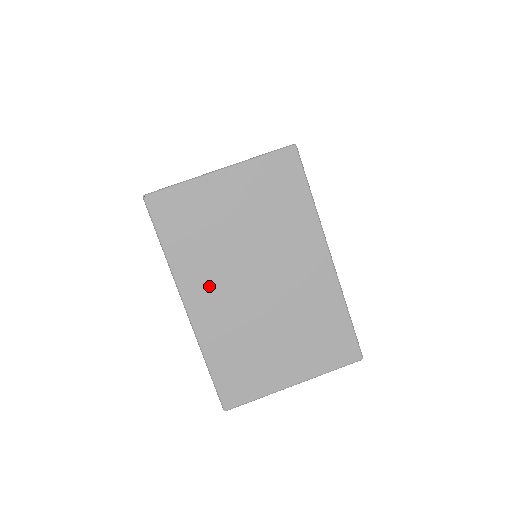
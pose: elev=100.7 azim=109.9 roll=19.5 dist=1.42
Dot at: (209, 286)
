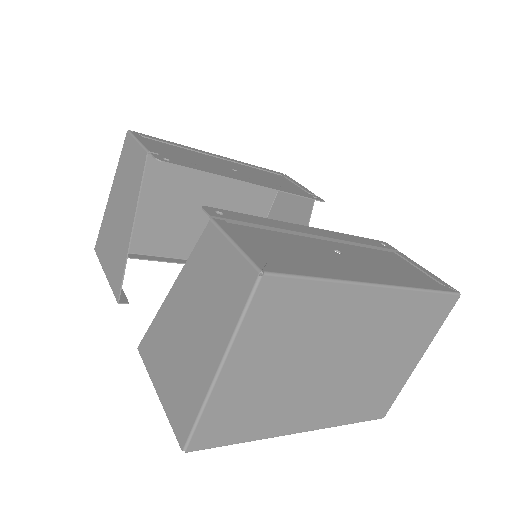
Dot at: (303, 410)
